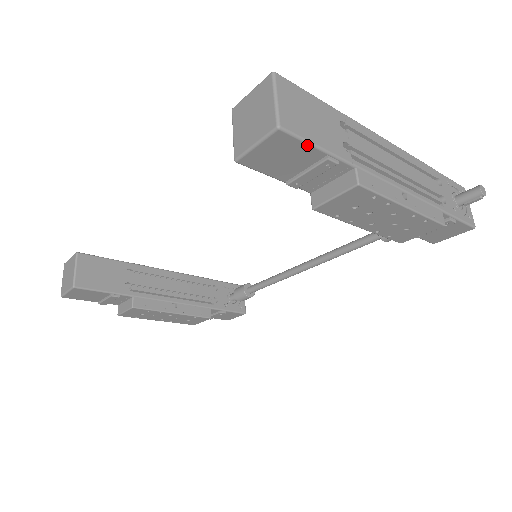
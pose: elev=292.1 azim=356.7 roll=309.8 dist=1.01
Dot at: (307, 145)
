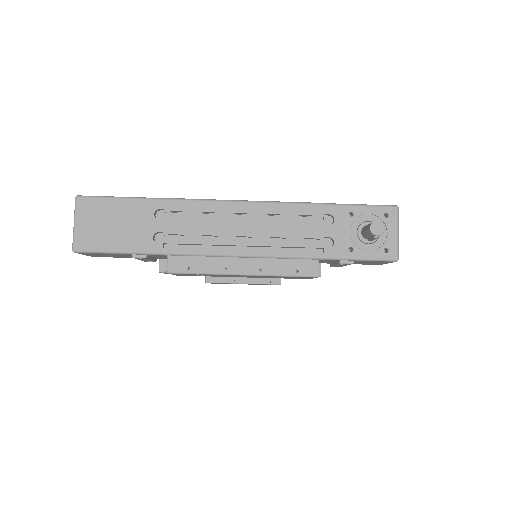
Dot at: (108, 253)
